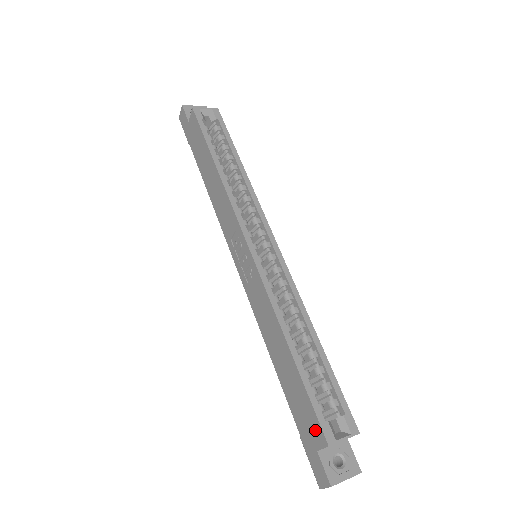
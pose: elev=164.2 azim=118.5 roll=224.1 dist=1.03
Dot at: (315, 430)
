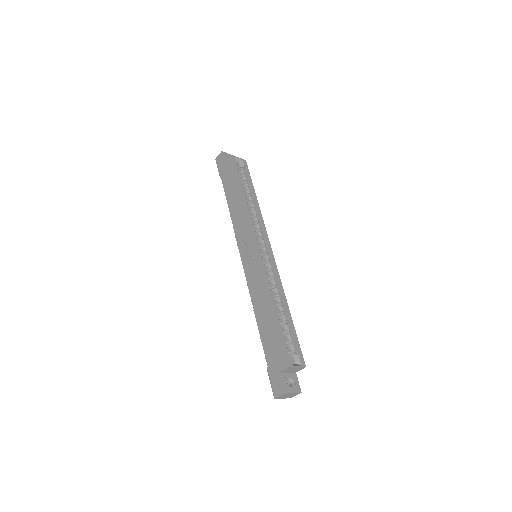
Dot at: (281, 359)
